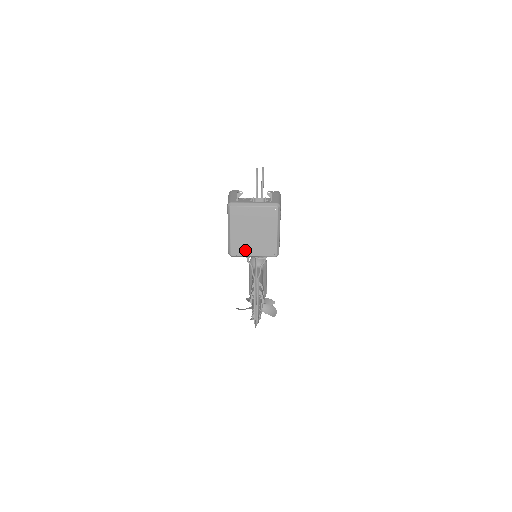
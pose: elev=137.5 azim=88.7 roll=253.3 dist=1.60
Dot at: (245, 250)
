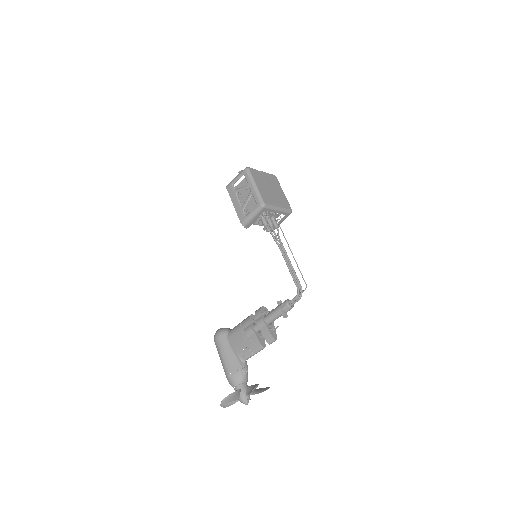
Dot at: (271, 201)
